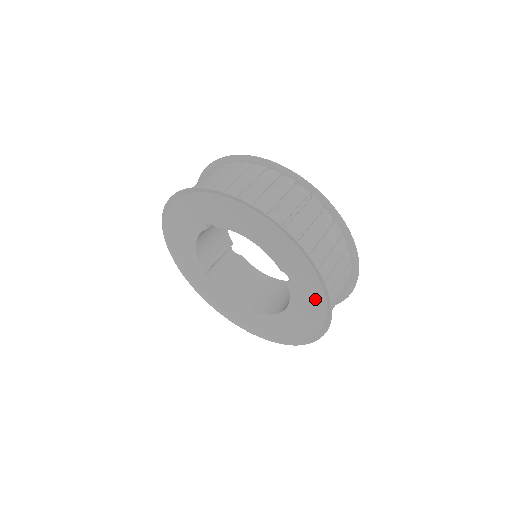
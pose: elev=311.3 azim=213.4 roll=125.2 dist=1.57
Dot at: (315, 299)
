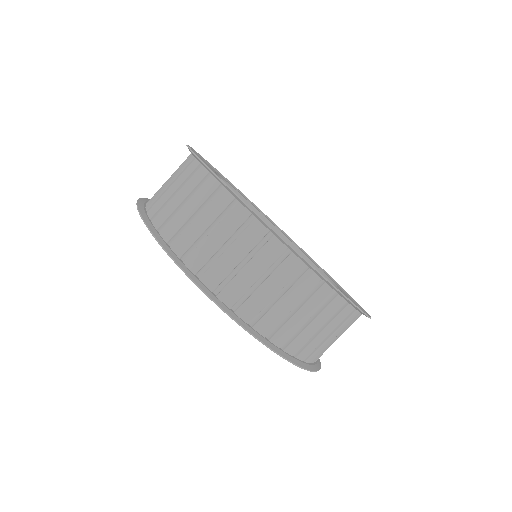
Dot at: occluded
